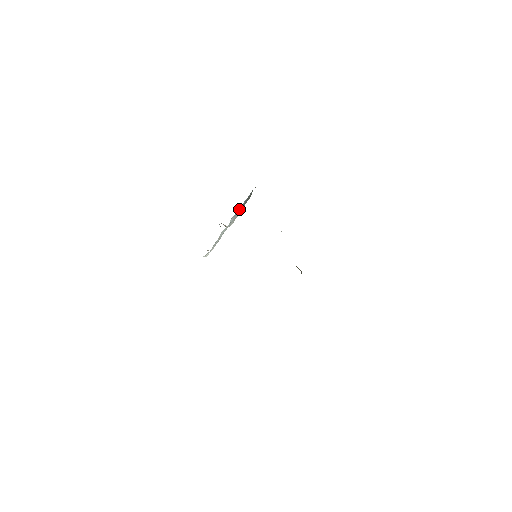
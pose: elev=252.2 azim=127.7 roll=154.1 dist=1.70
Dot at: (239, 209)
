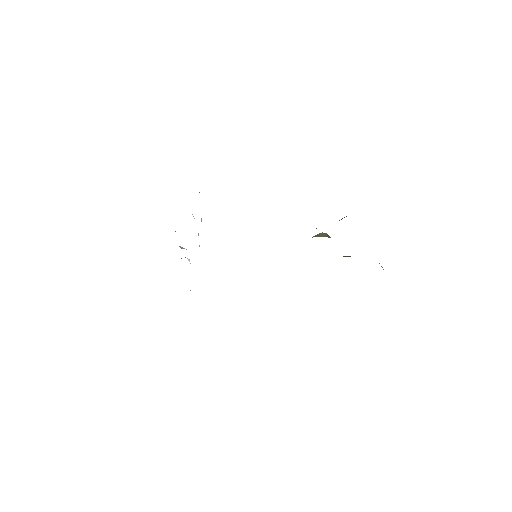
Dot at: occluded
